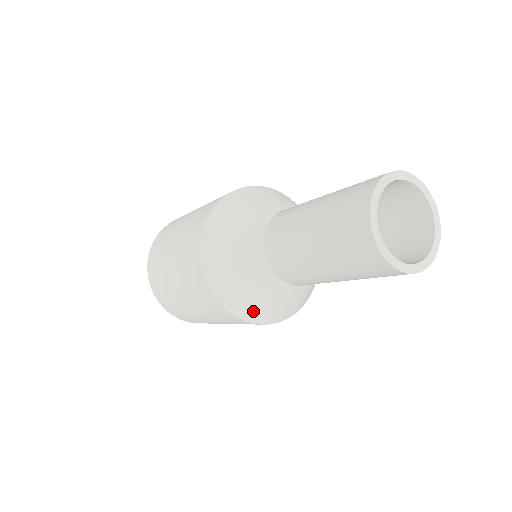
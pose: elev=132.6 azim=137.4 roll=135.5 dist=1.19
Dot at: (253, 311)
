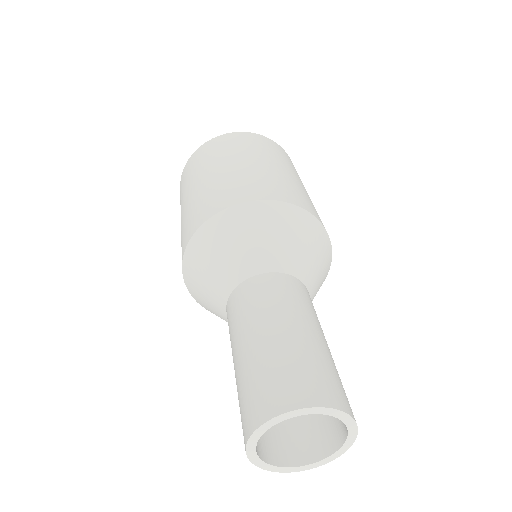
Dot at: (208, 309)
